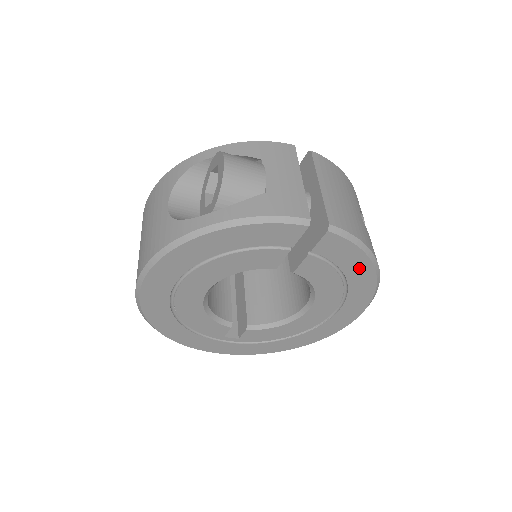
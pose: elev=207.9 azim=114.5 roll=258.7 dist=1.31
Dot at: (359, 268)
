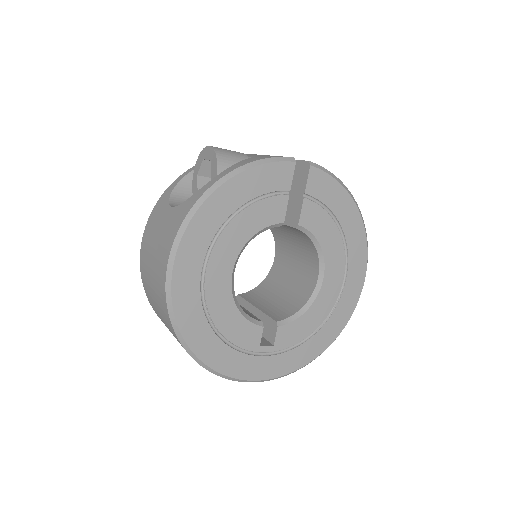
Dot at: (345, 208)
